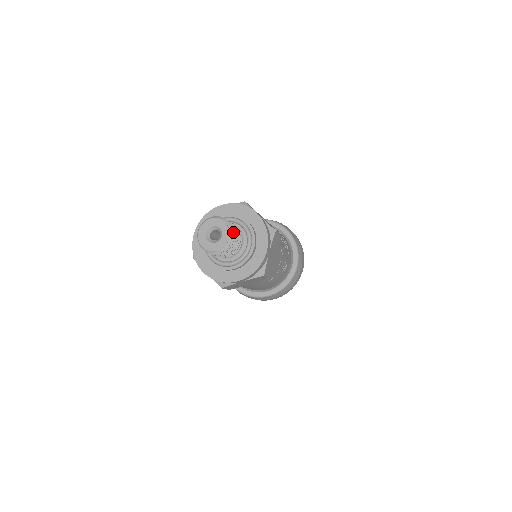
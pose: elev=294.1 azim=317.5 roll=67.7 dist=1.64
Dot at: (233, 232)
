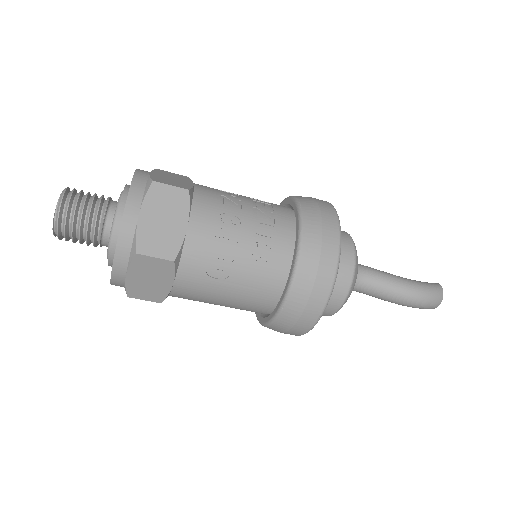
Dot at: (69, 198)
